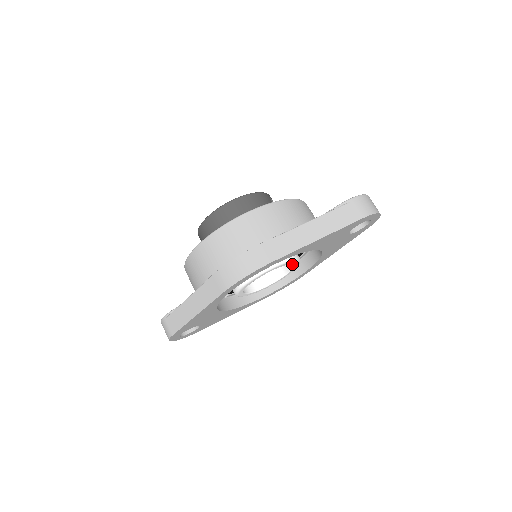
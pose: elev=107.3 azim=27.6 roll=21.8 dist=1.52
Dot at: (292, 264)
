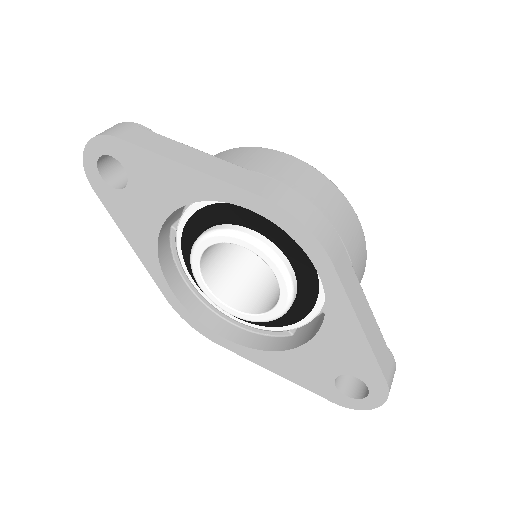
Dot at: (262, 311)
